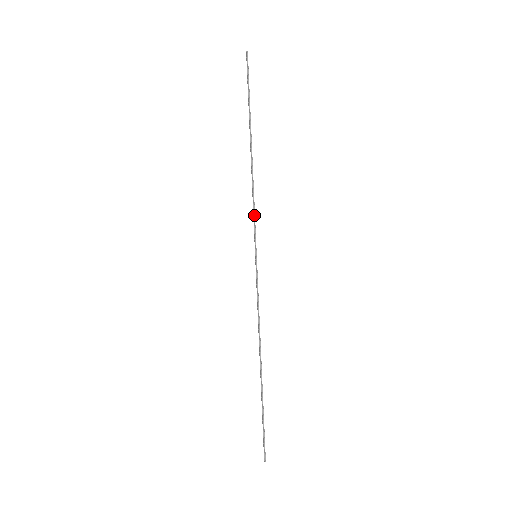
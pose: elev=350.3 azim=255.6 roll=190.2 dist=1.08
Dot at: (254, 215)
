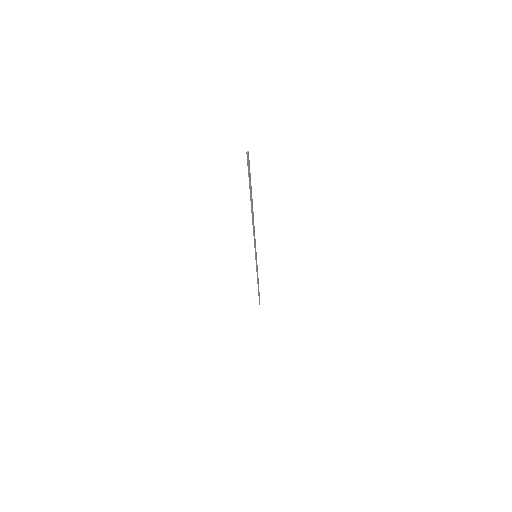
Dot at: (254, 242)
